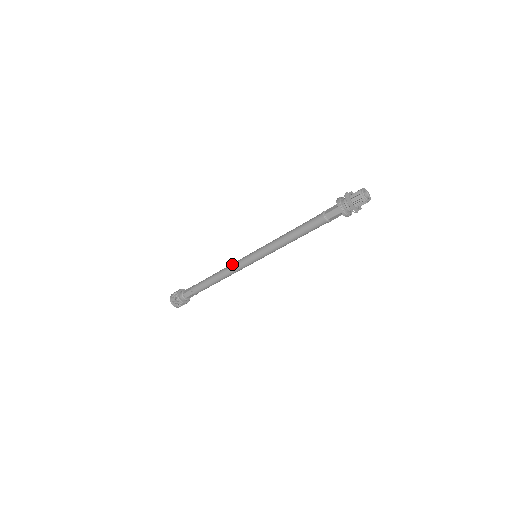
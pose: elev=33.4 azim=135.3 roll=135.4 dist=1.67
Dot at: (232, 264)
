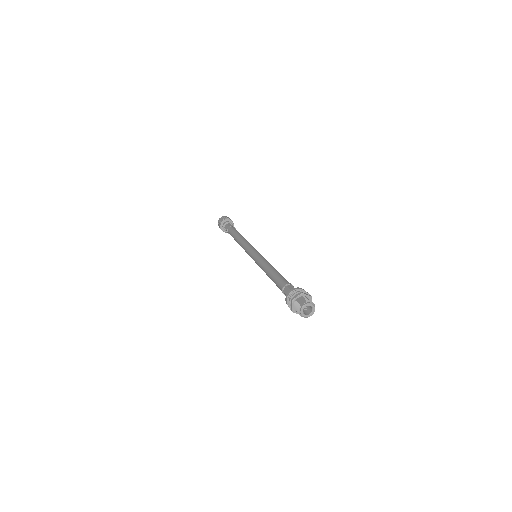
Dot at: (243, 245)
